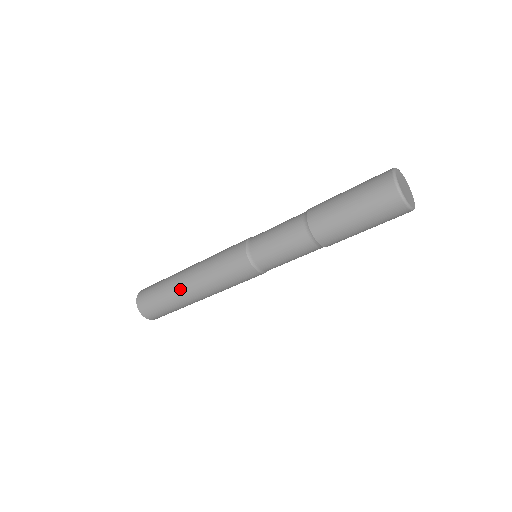
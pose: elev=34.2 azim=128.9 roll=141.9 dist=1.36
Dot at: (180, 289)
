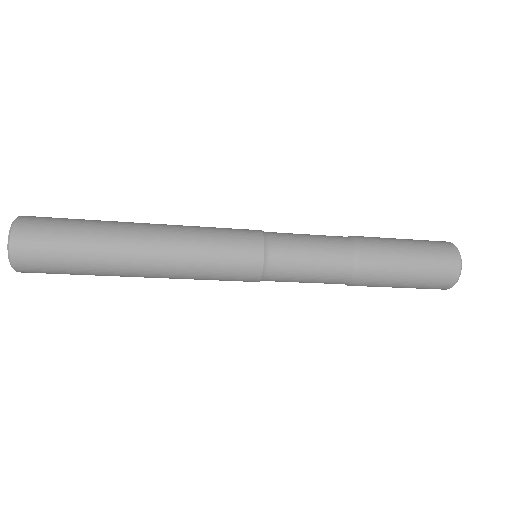
Dot at: (124, 255)
